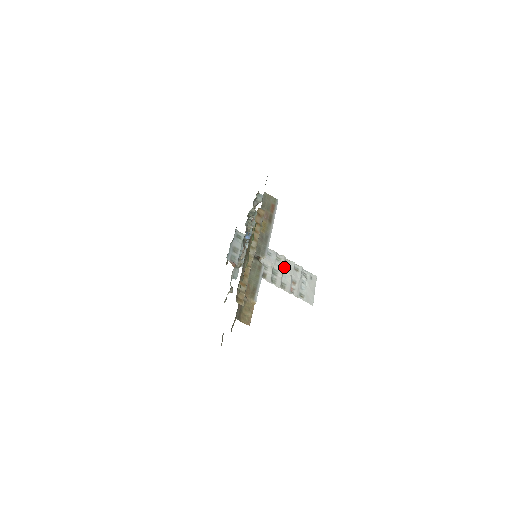
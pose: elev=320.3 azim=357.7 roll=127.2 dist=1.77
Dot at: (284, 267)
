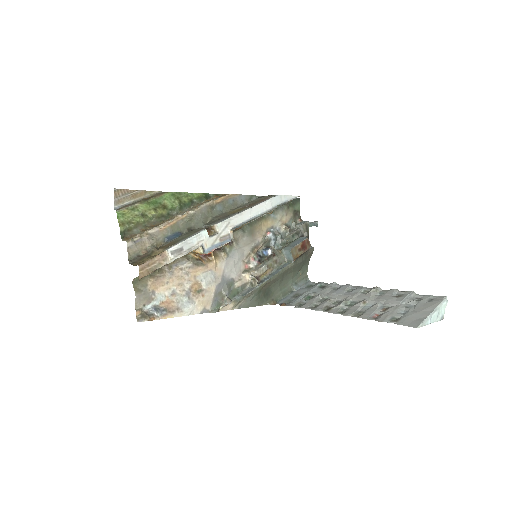
Dot at: (372, 297)
